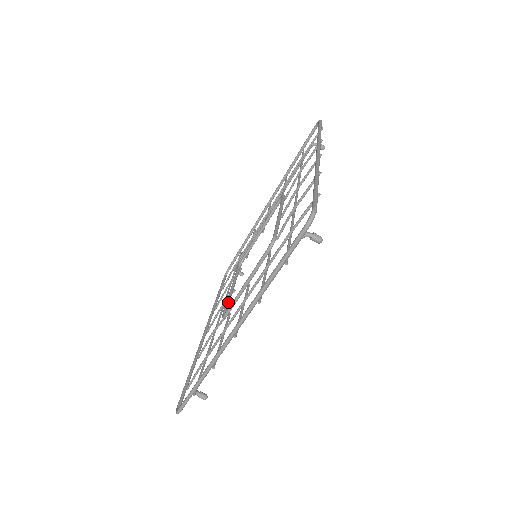
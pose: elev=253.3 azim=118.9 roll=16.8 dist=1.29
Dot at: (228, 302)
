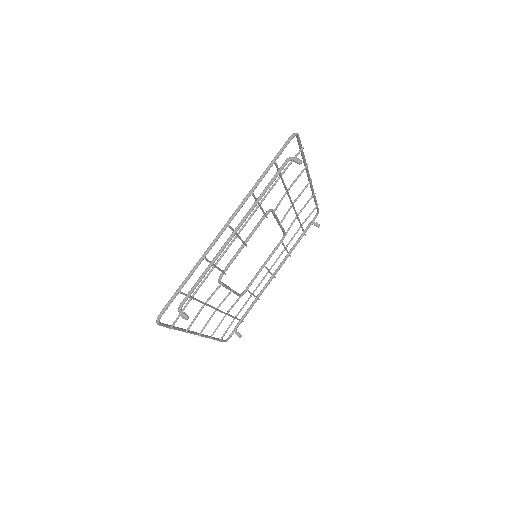
Dot at: occluded
